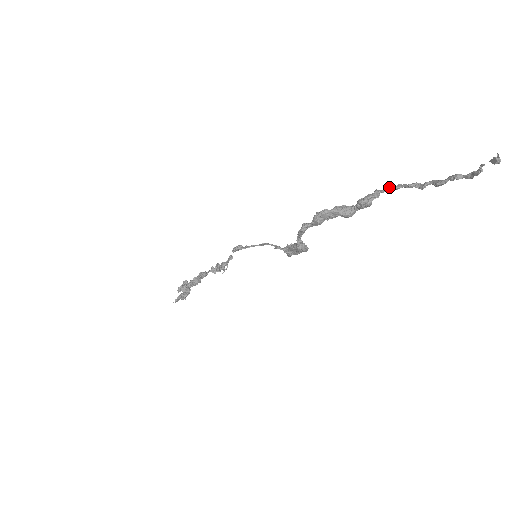
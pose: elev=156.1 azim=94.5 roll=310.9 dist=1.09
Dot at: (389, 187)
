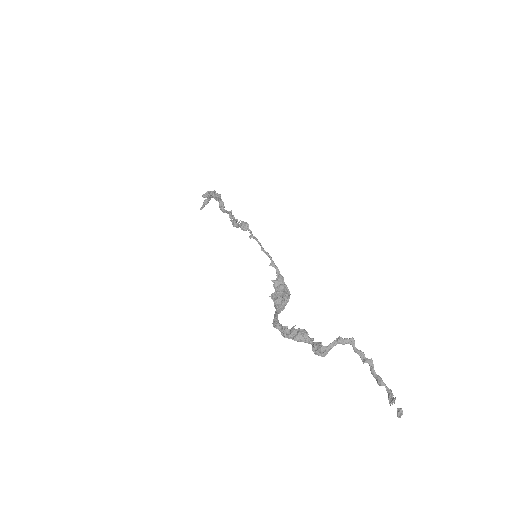
Dot at: (341, 342)
